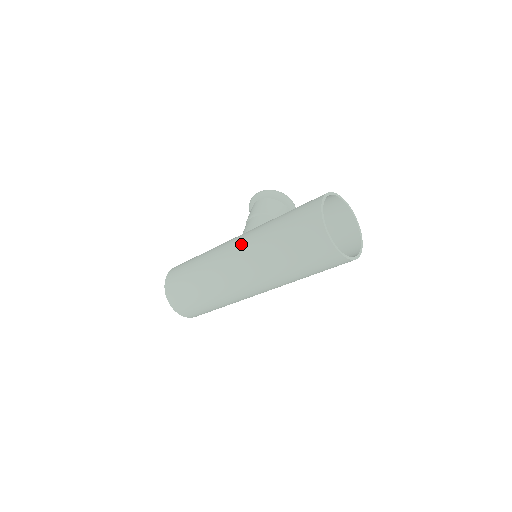
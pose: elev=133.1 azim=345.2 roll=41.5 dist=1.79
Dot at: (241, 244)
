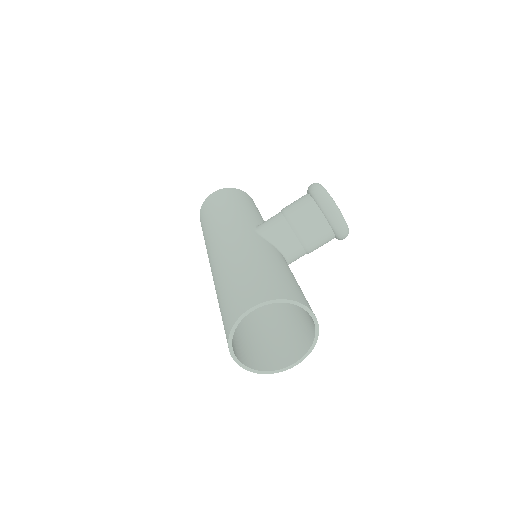
Dot at: (222, 248)
